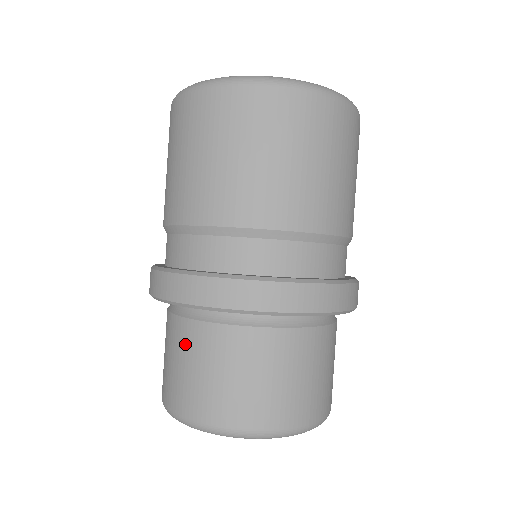
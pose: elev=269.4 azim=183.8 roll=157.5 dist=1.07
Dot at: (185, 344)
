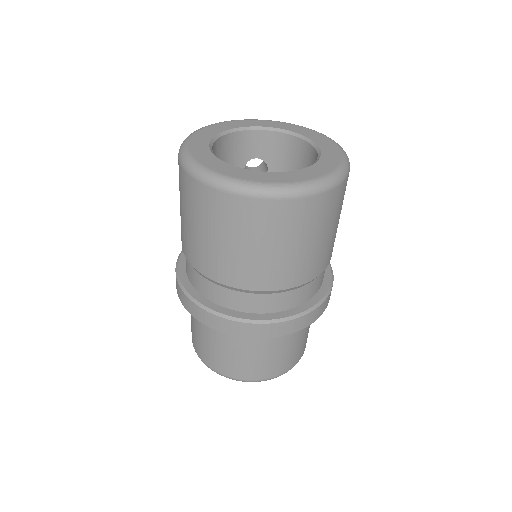
Dot at: (197, 323)
